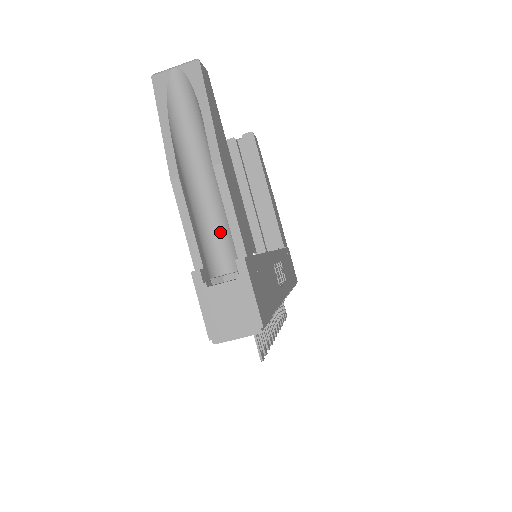
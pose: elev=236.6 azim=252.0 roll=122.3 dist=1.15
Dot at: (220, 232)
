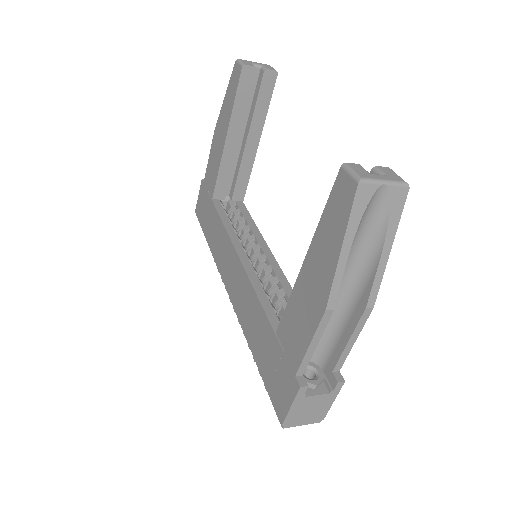
Dot at: occluded
